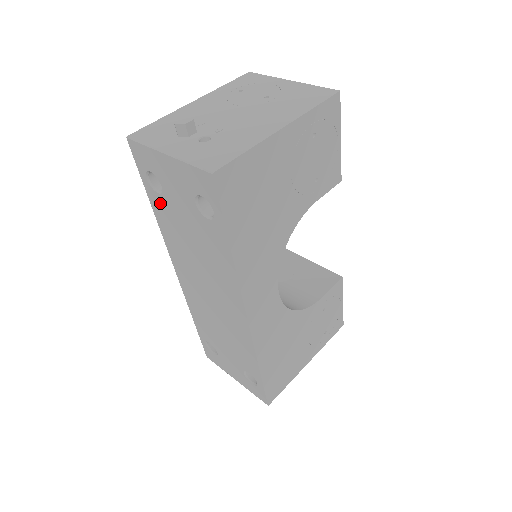
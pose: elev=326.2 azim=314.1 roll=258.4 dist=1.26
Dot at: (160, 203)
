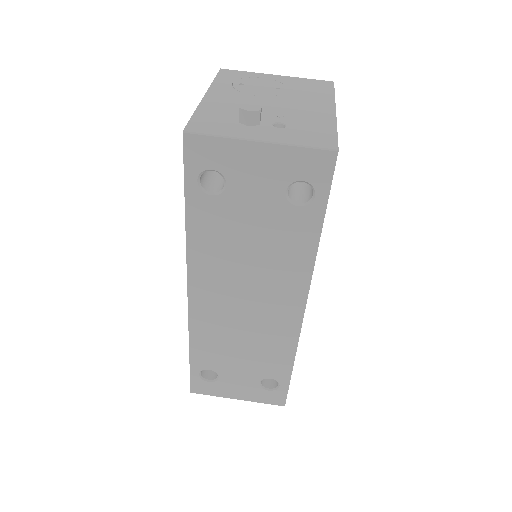
Dot at: (209, 208)
